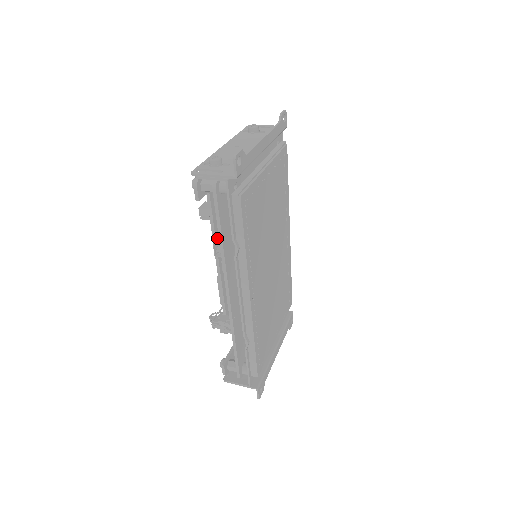
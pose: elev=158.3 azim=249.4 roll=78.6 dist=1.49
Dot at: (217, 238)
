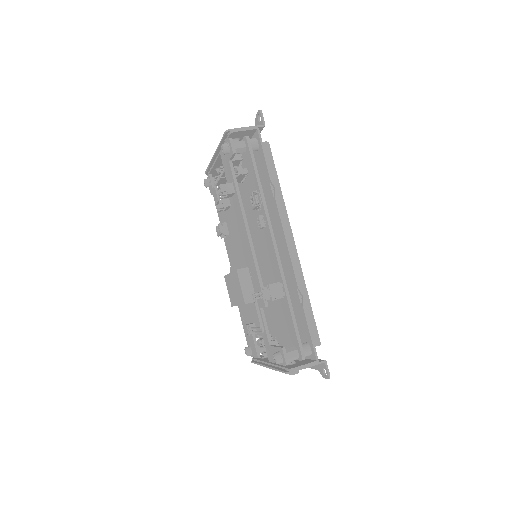
Dot at: occluded
